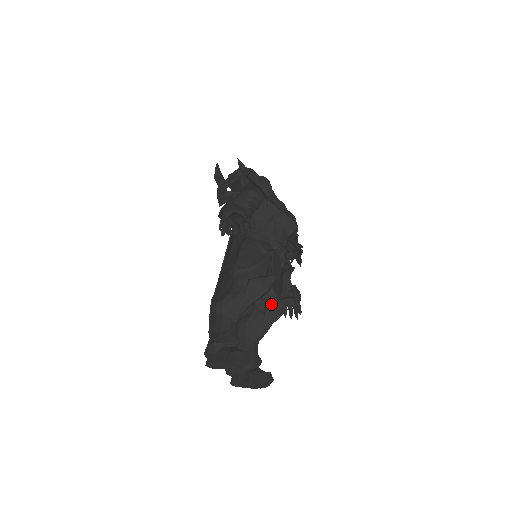
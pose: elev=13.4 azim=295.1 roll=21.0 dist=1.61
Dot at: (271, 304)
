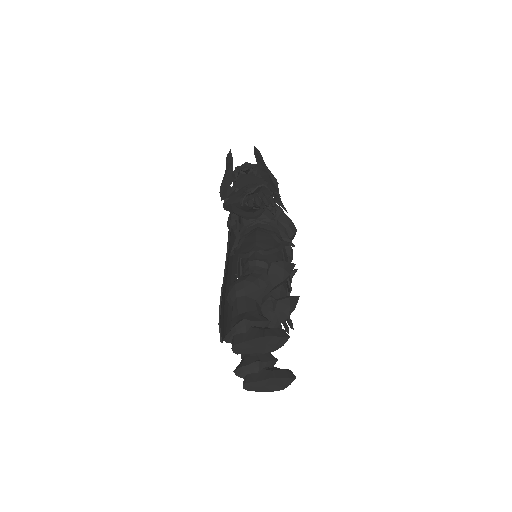
Dot at: (282, 300)
